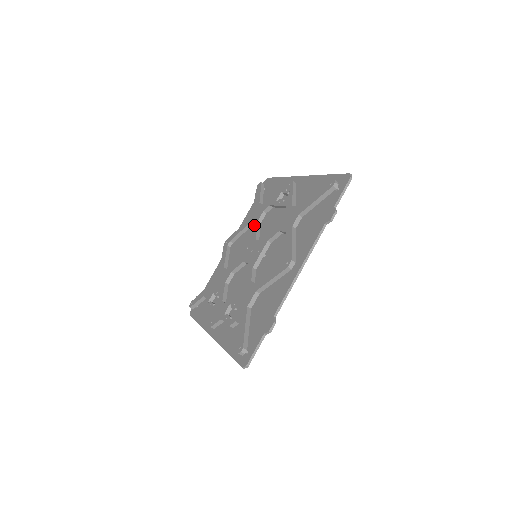
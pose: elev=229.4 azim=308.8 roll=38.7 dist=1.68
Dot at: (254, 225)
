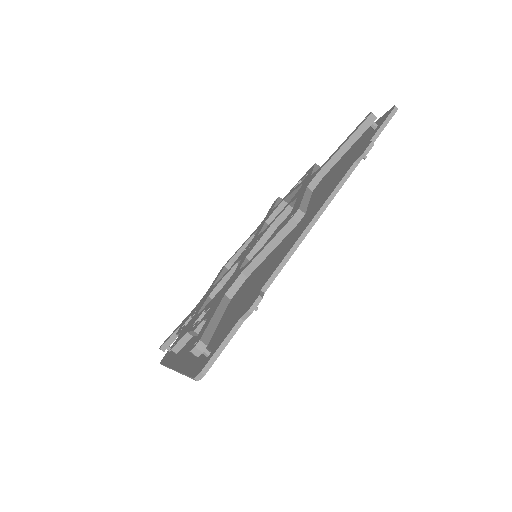
Dot at: (260, 227)
